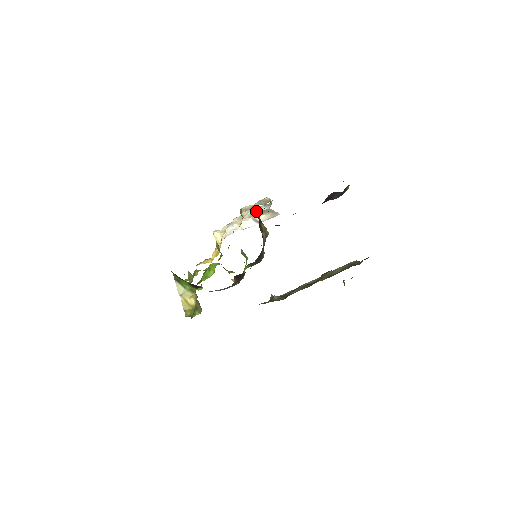
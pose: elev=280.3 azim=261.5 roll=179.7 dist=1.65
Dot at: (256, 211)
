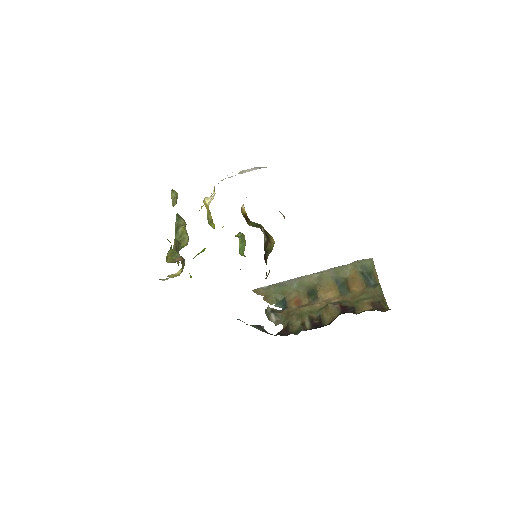
Dot at: occluded
